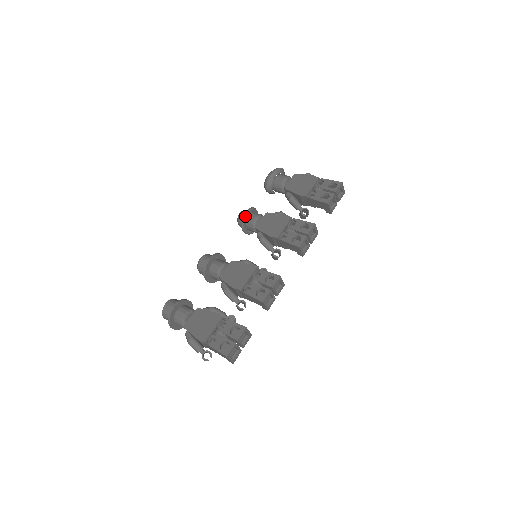
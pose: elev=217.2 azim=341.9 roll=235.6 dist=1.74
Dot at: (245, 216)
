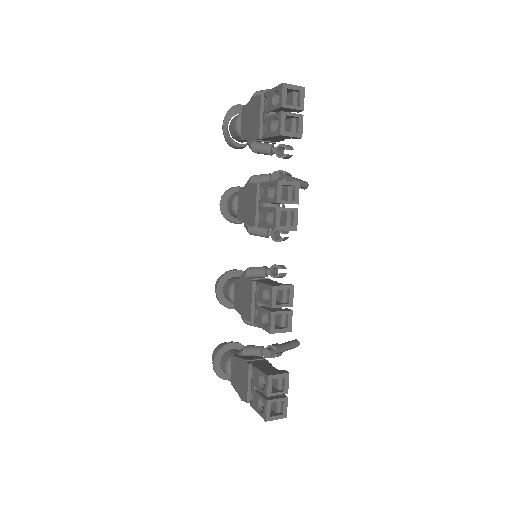
Dot at: (222, 211)
